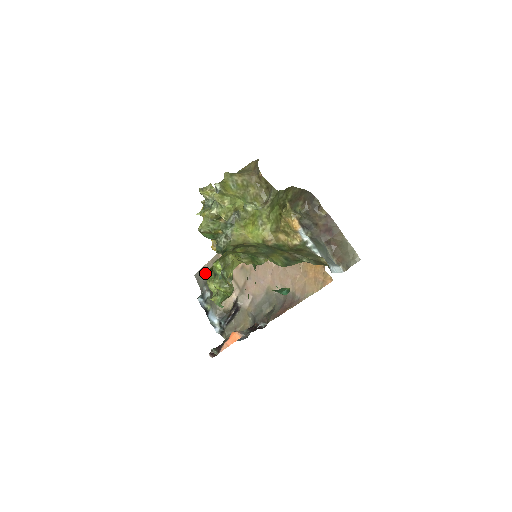
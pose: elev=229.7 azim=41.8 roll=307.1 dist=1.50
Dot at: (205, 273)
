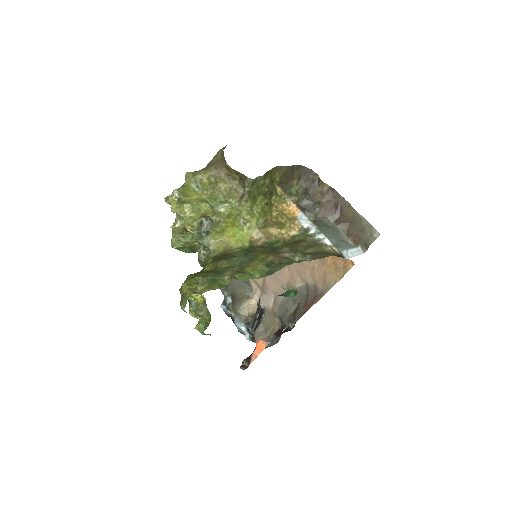
Dot at: occluded
